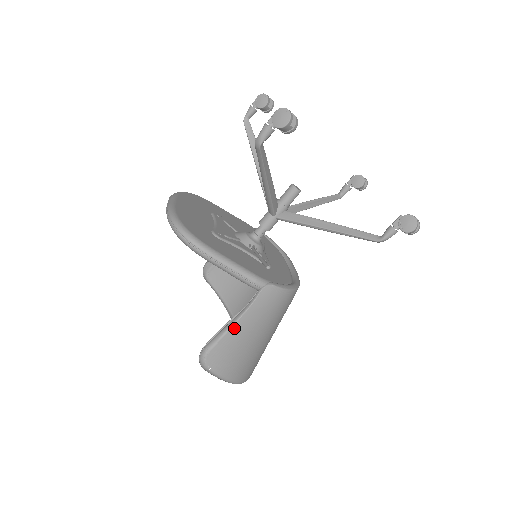
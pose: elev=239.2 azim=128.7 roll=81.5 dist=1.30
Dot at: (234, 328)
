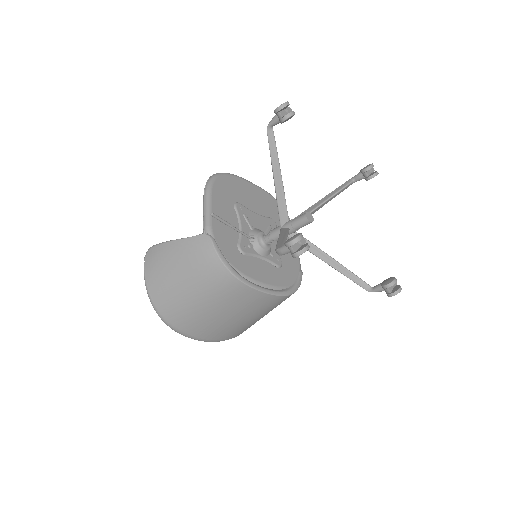
Dot at: (171, 243)
